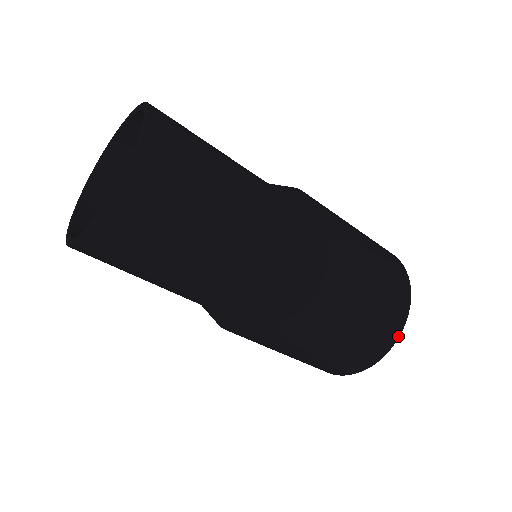
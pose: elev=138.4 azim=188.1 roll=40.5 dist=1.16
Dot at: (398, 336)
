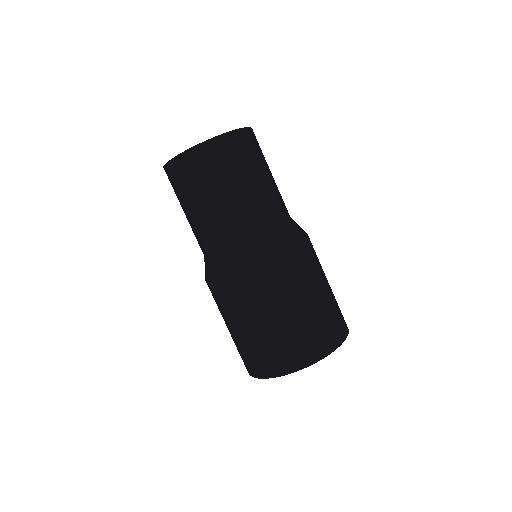
Dot at: (316, 361)
